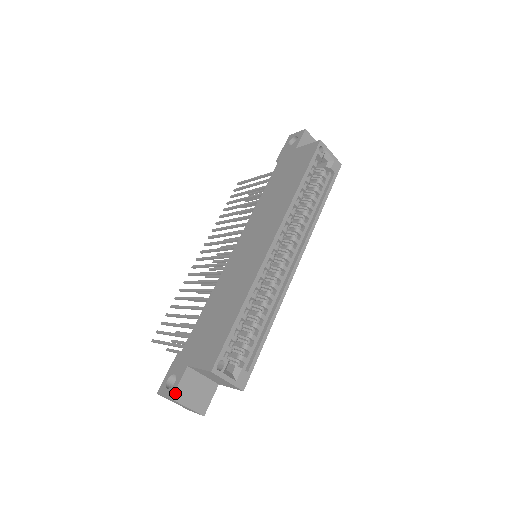
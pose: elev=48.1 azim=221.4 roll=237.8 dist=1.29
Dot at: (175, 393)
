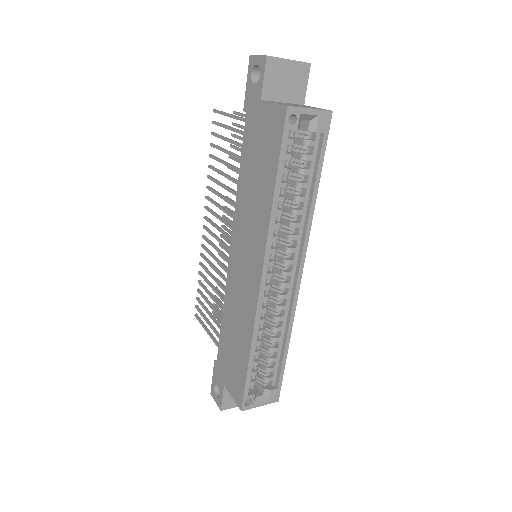
Dot at: (222, 406)
